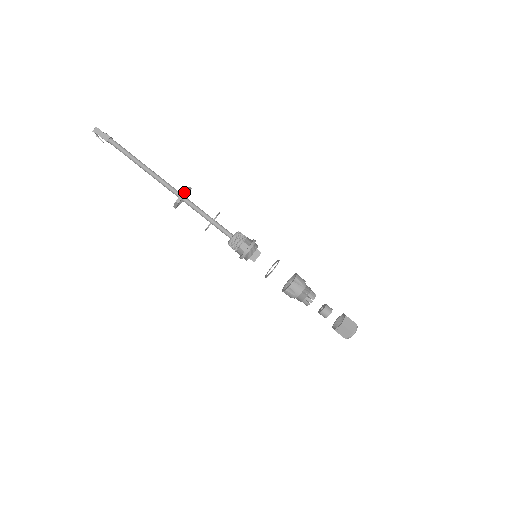
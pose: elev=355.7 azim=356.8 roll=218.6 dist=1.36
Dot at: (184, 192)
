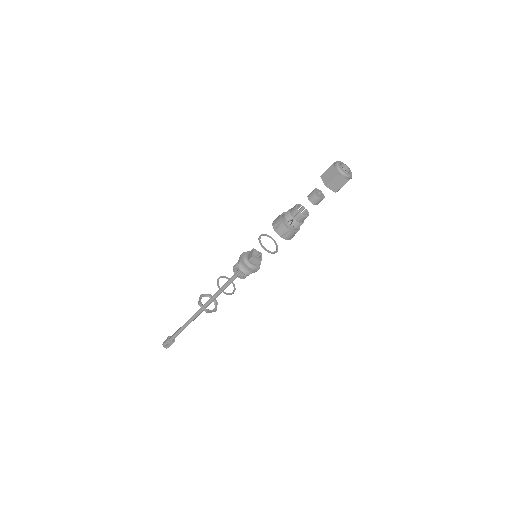
Dot at: (200, 296)
